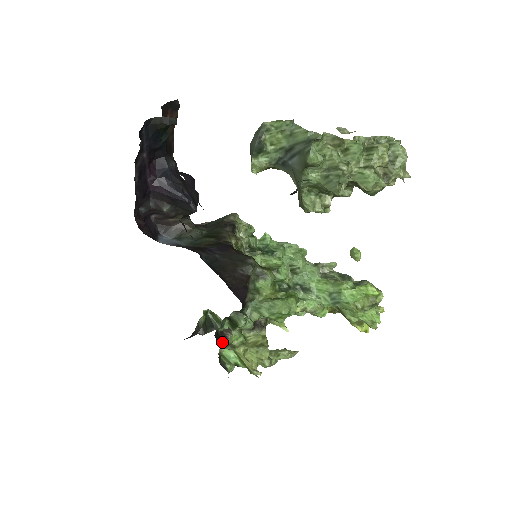
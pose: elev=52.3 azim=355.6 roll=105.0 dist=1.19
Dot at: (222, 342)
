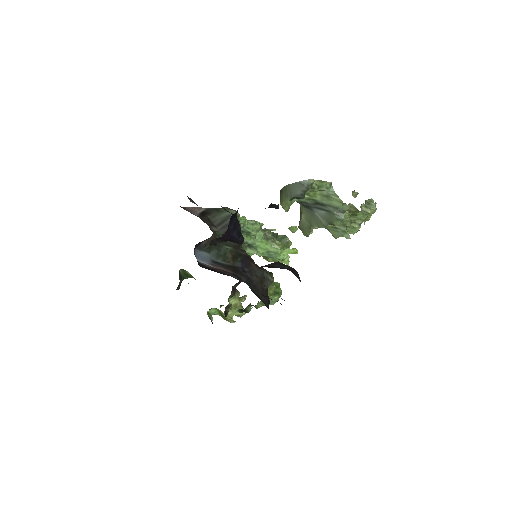
Dot at: occluded
